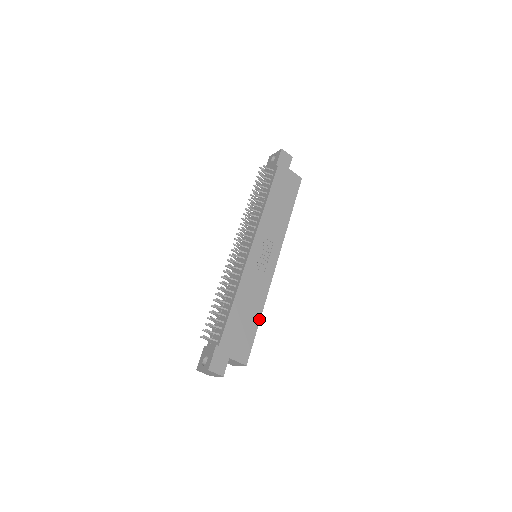
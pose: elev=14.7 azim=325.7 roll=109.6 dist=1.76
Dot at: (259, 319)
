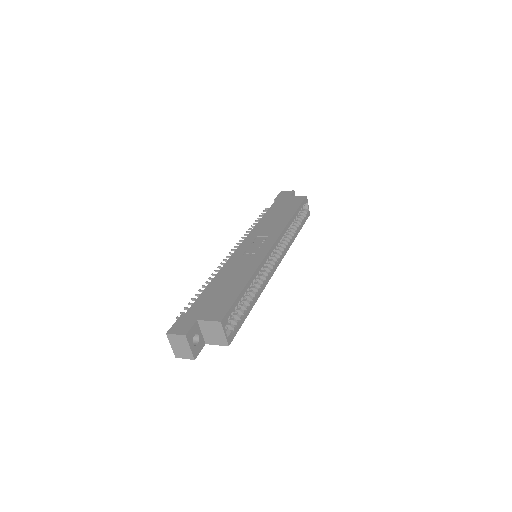
Dot at: (244, 285)
